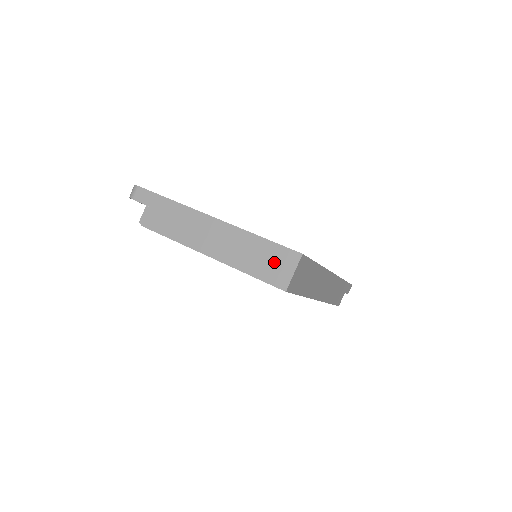
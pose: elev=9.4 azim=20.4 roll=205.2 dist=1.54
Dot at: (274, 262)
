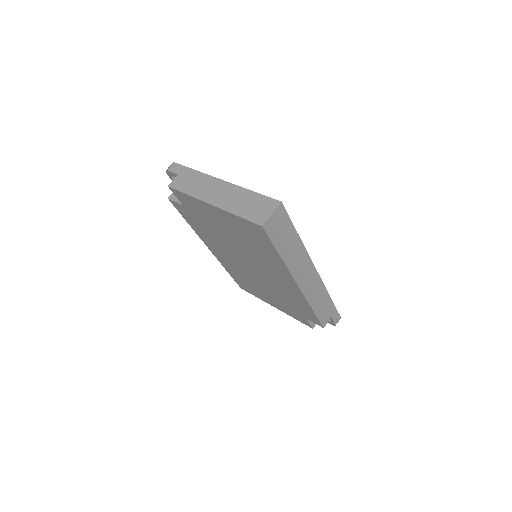
Dot at: (259, 207)
